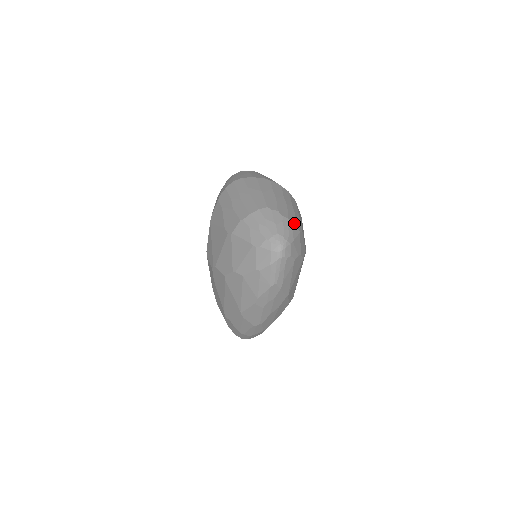
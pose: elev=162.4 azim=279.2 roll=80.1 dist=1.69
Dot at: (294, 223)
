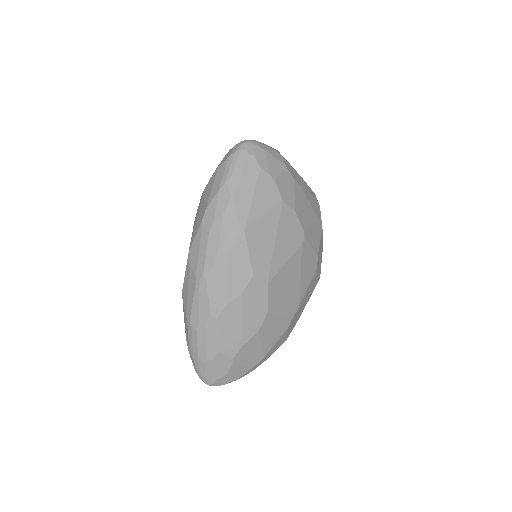
Dot at: (283, 157)
